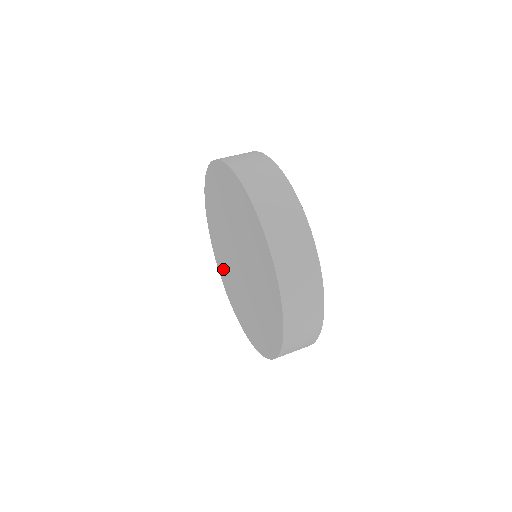
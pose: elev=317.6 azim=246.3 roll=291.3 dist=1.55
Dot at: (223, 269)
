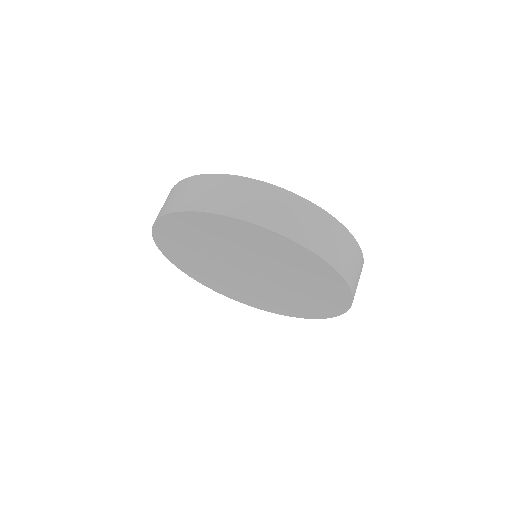
Dot at: (187, 263)
